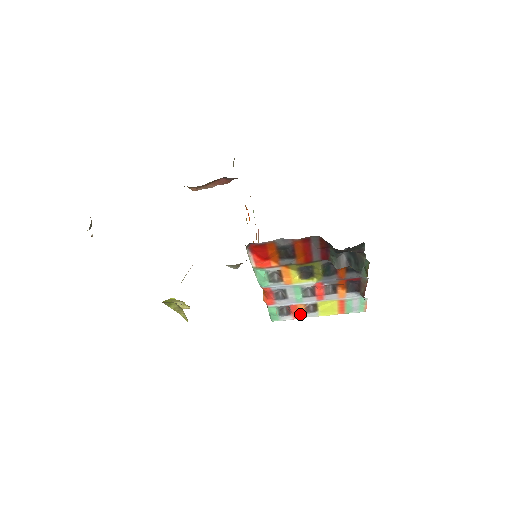
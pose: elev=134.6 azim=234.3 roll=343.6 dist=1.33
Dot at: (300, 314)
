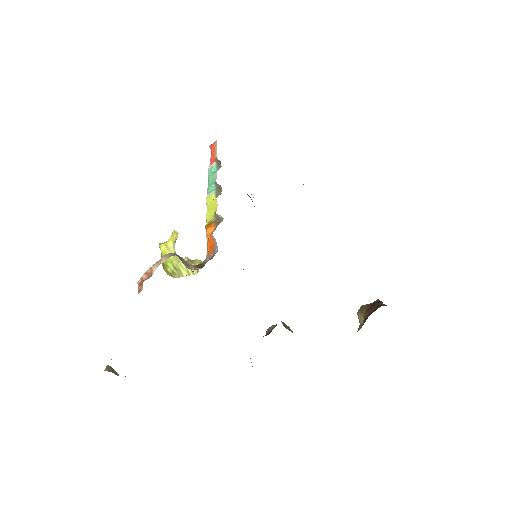
Dot at: occluded
